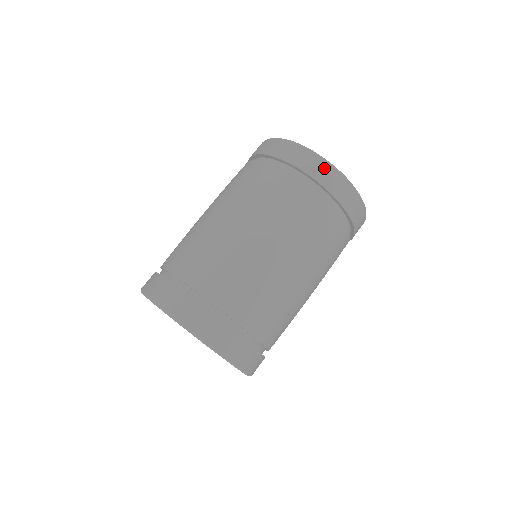
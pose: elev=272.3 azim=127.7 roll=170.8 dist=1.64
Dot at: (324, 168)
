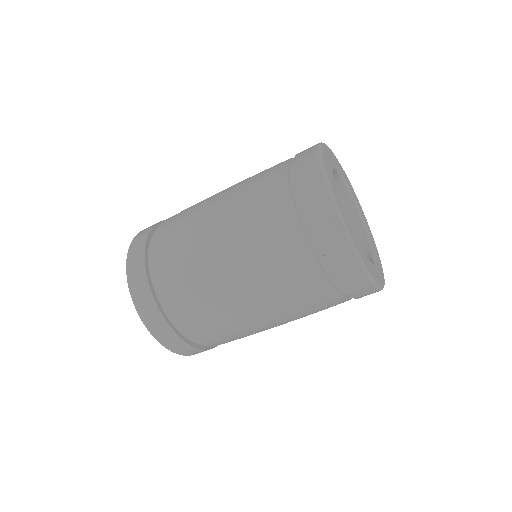
Dot at: (355, 274)
